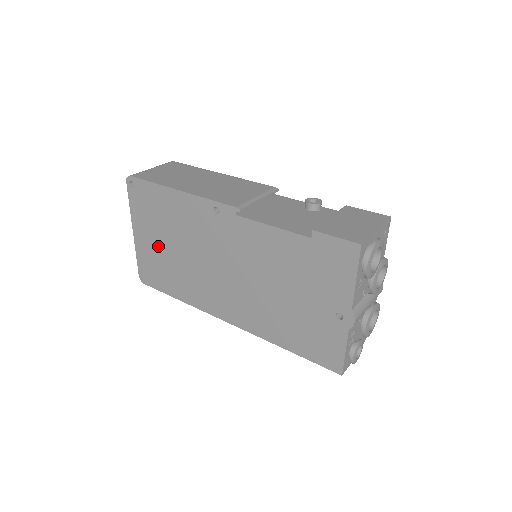
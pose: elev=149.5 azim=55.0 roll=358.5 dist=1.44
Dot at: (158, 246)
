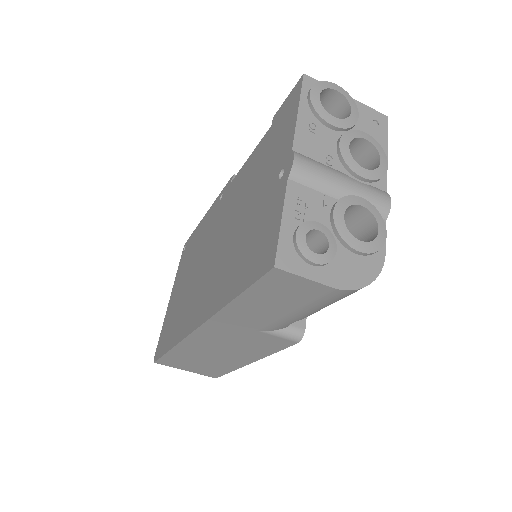
Dot at: (178, 294)
